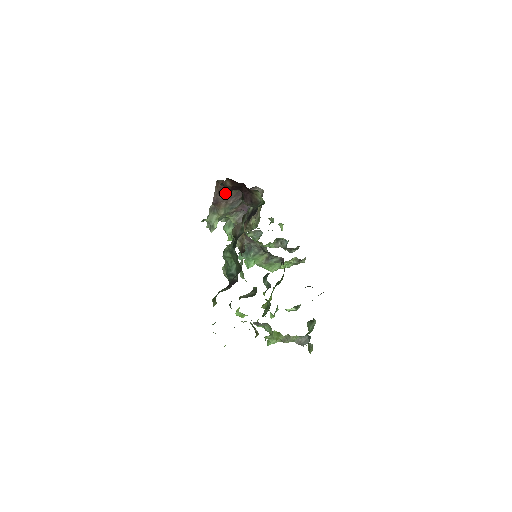
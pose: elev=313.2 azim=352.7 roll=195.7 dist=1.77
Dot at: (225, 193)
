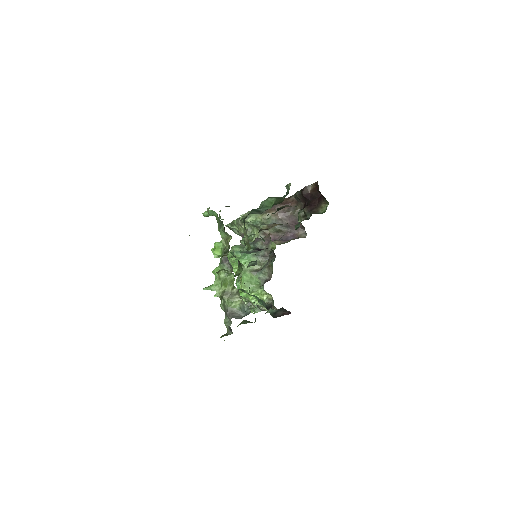
Dot at: (285, 208)
